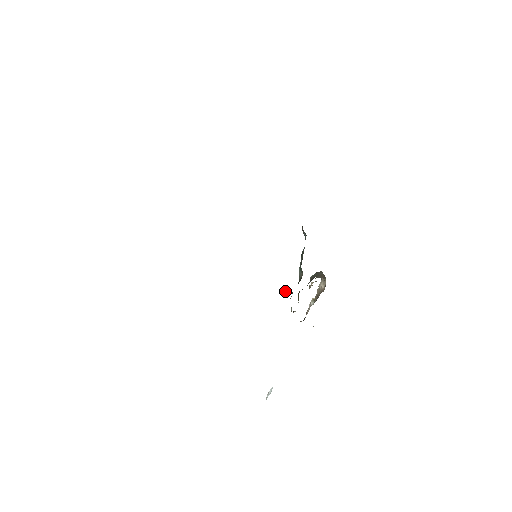
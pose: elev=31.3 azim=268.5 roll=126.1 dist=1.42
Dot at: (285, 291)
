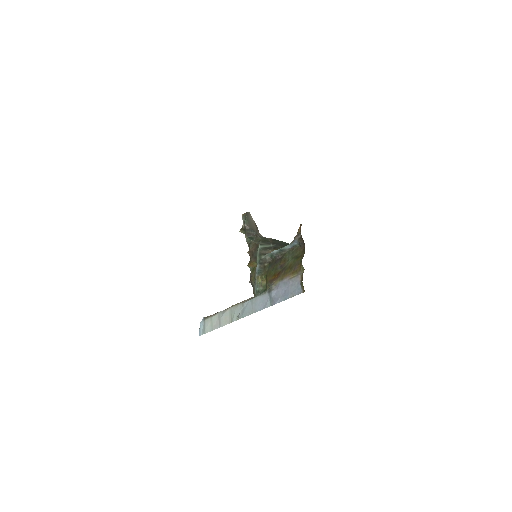
Dot at: (268, 288)
